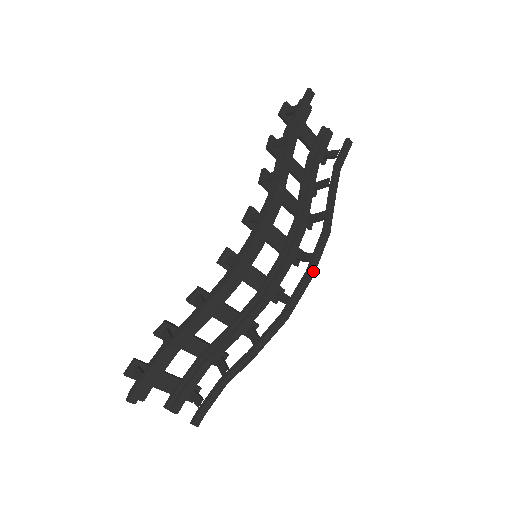
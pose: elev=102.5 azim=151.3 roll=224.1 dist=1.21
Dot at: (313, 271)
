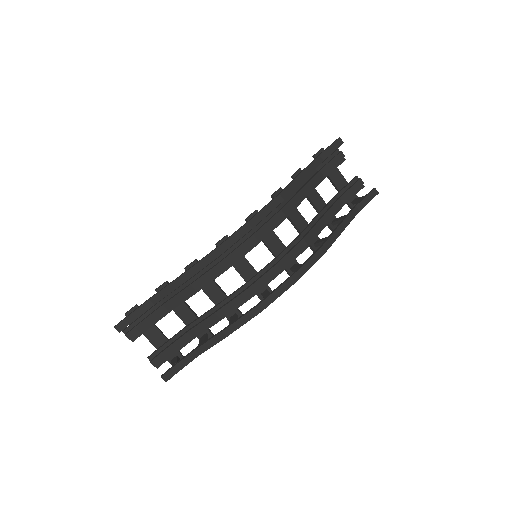
Dot at: (297, 278)
